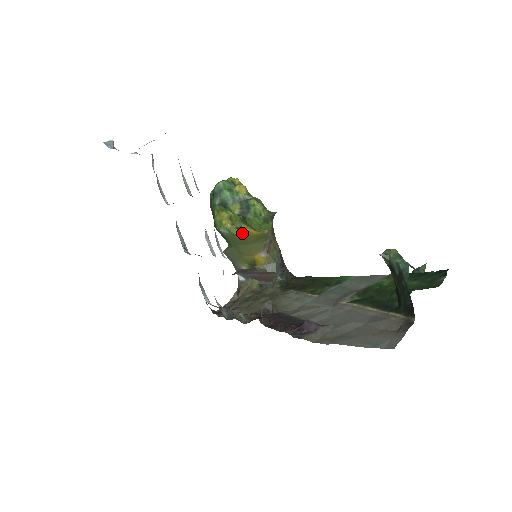
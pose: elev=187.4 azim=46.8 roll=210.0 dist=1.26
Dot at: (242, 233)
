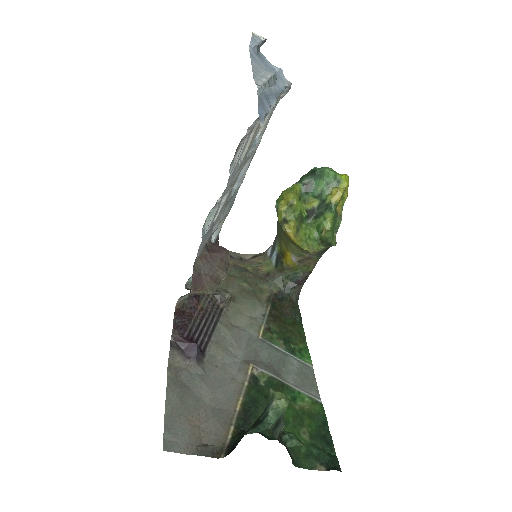
Dot at: (283, 227)
